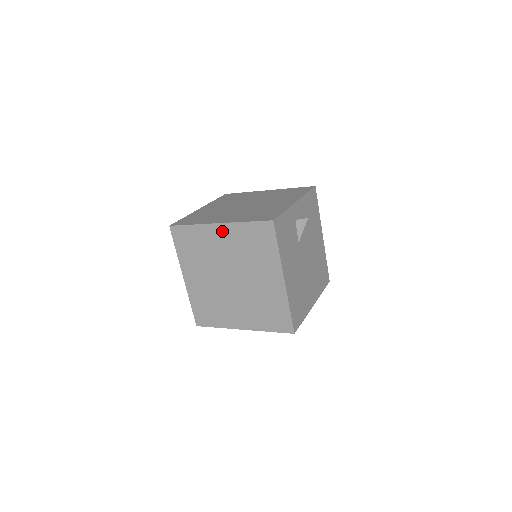
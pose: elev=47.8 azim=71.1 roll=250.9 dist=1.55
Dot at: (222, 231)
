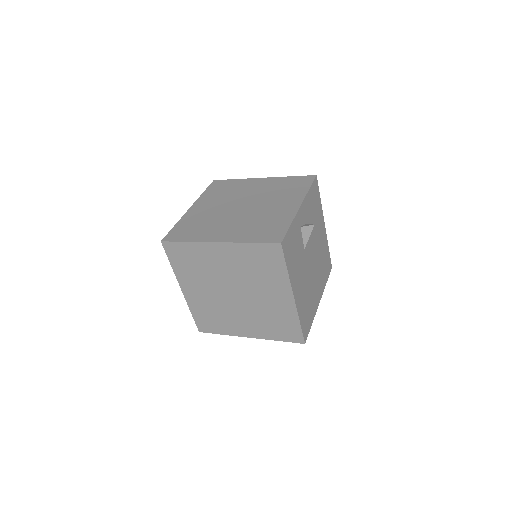
Dot at: (222, 250)
